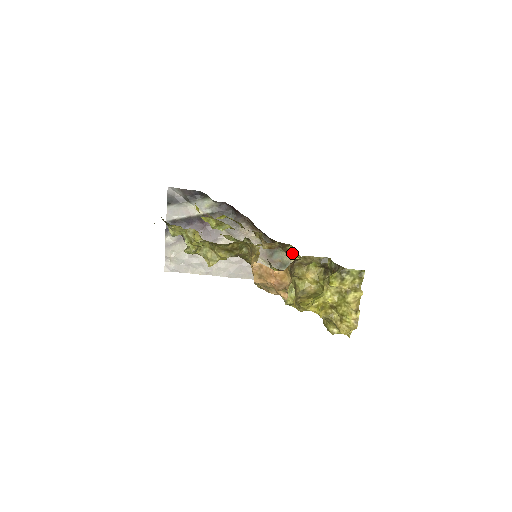
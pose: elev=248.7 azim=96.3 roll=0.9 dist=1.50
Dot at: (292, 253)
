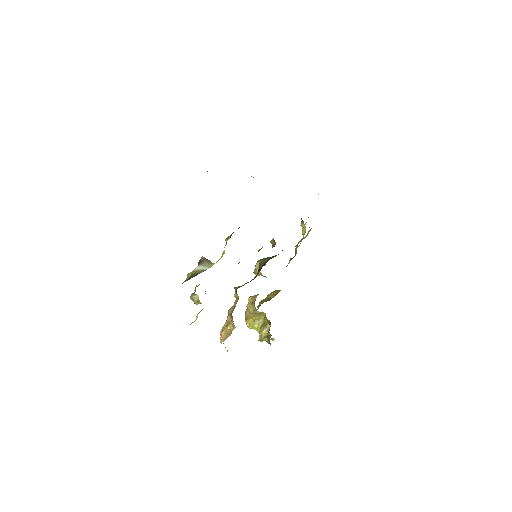
Dot at: occluded
